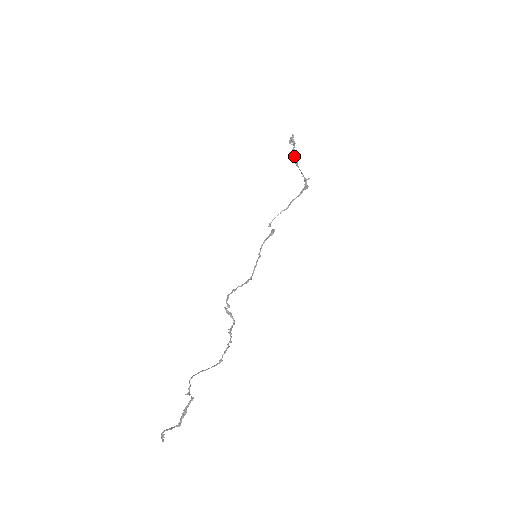
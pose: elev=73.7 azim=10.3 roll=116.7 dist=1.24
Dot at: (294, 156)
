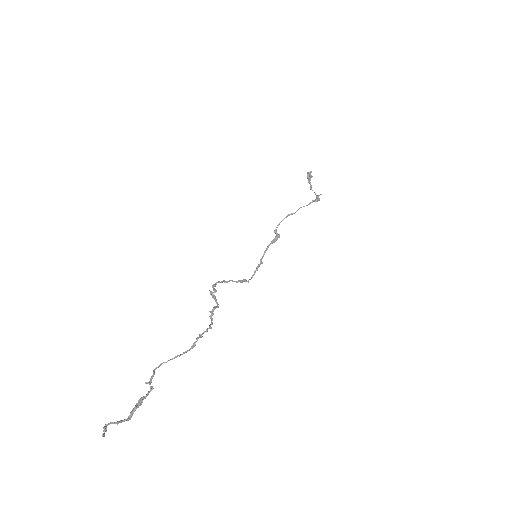
Dot at: (309, 181)
